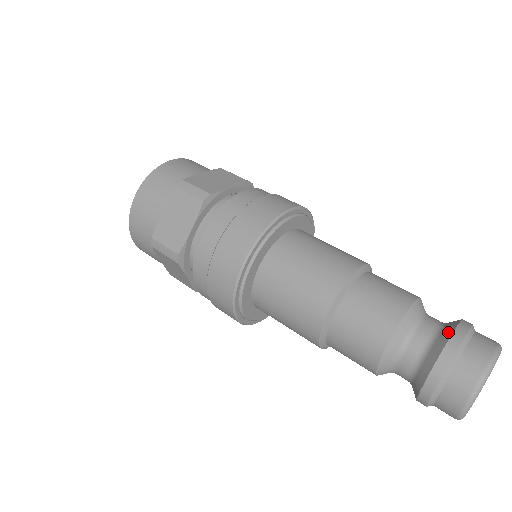
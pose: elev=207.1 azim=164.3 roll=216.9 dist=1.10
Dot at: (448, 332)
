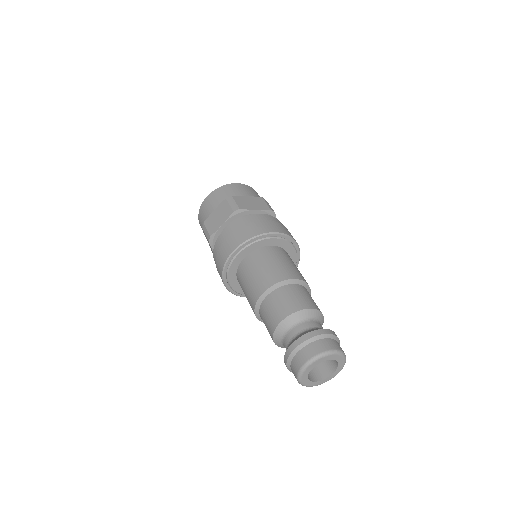
Dot at: (313, 330)
